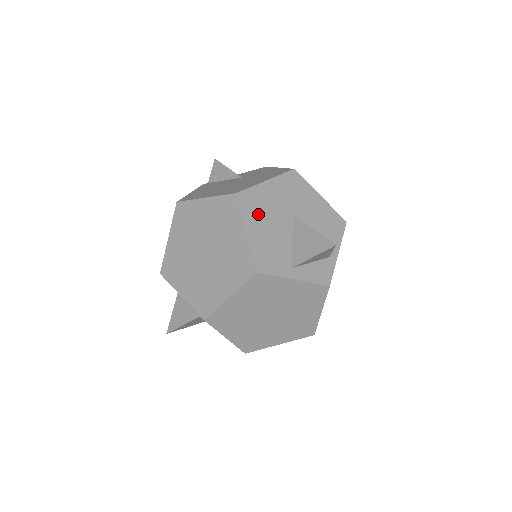
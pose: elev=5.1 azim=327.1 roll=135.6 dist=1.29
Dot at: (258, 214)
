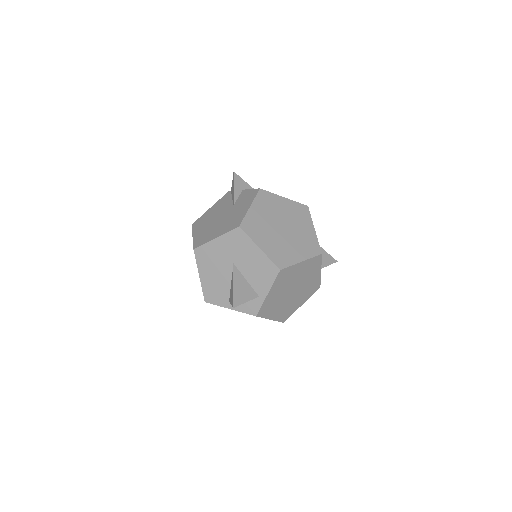
Dot at: (208, 264)
